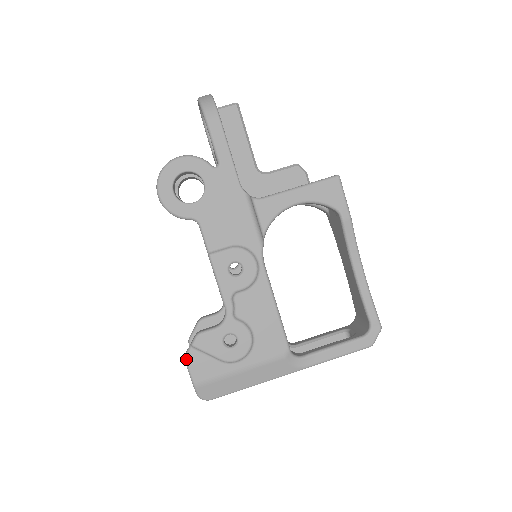
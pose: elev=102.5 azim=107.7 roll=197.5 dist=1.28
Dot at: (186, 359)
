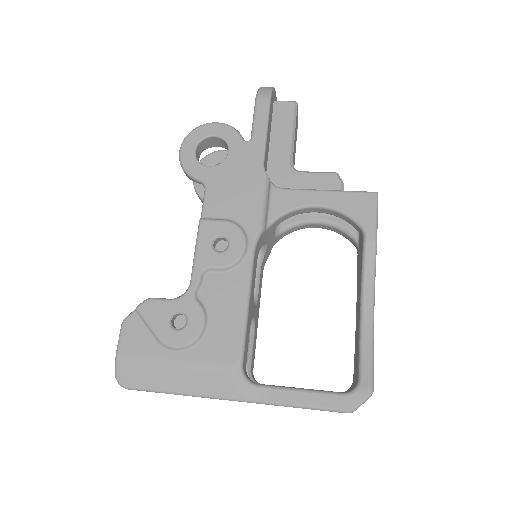
Dot at: (123, 322)
